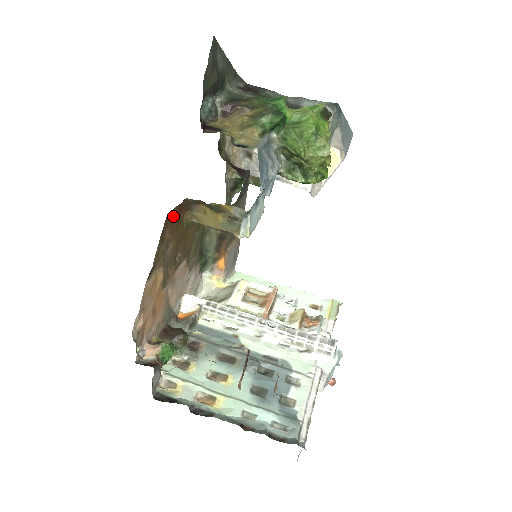
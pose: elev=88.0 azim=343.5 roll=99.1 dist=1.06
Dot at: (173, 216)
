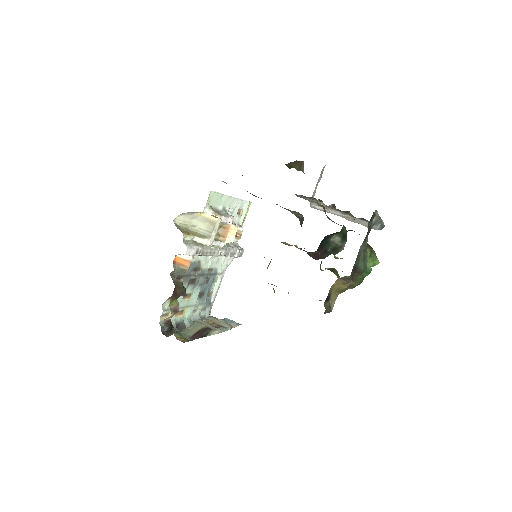
Dot at: occluded
